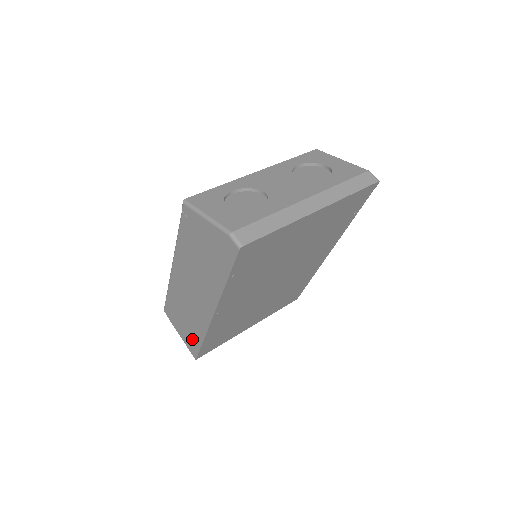
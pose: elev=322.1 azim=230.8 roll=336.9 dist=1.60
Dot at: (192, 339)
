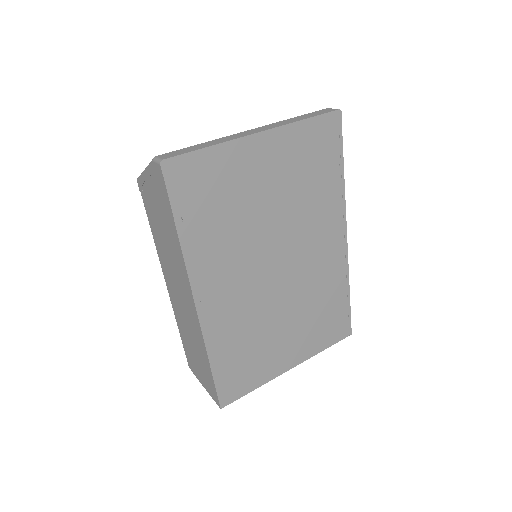
Dot at: (207, 375)
